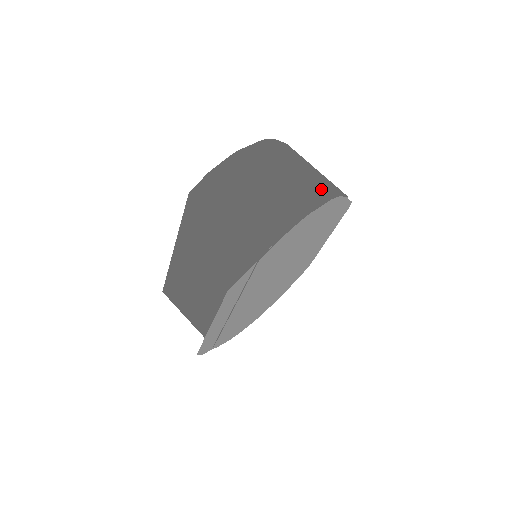
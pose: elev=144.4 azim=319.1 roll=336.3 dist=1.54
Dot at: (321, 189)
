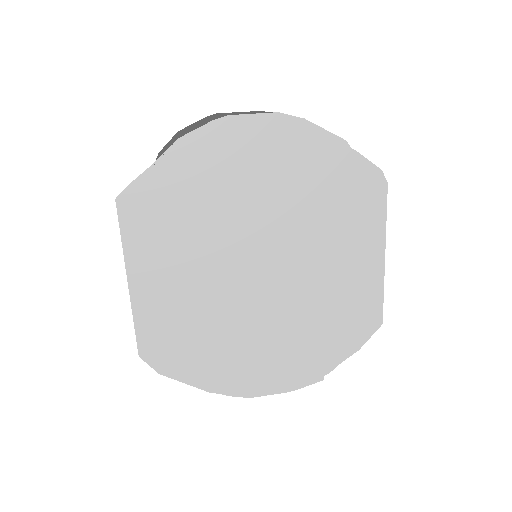
Dot at: occluded
